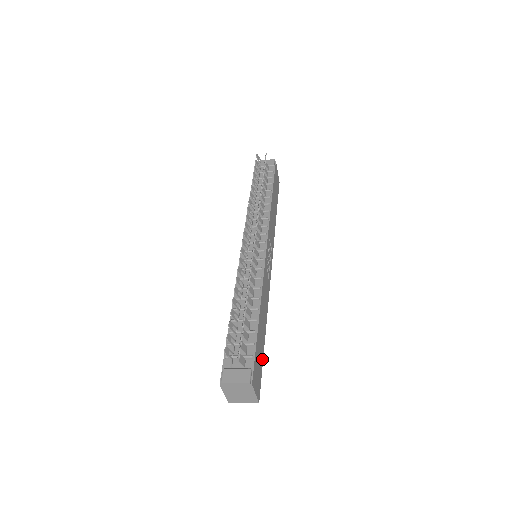
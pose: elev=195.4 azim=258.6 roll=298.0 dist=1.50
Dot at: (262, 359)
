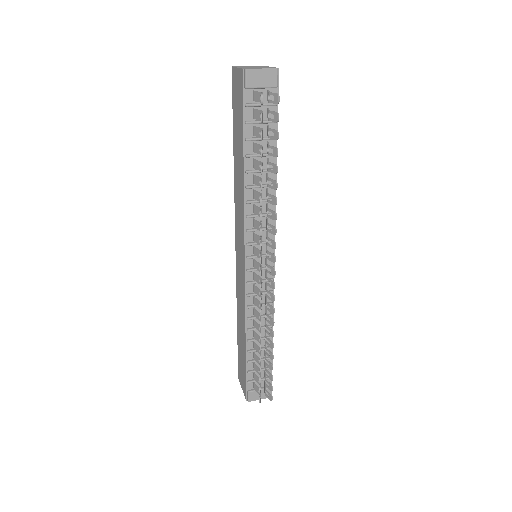
Dot at: occluded
